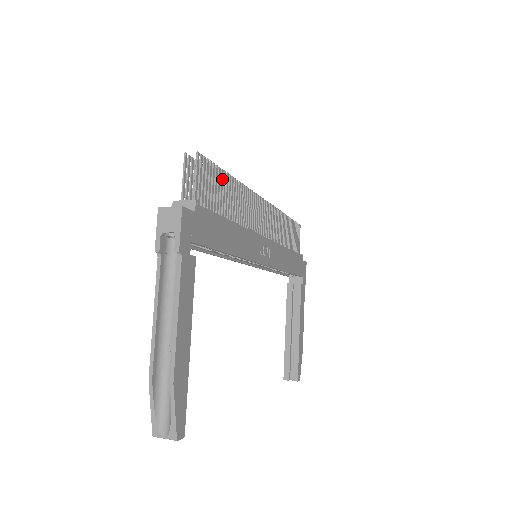
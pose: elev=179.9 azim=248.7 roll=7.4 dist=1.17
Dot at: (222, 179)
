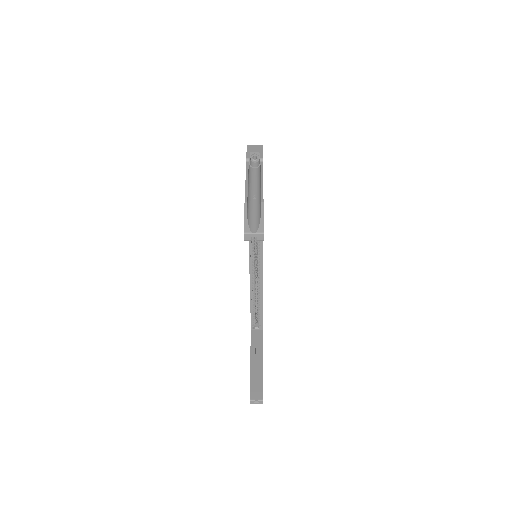
Dot at: occluded
